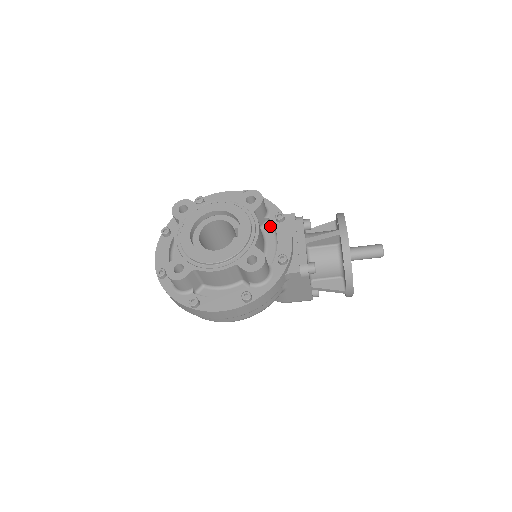
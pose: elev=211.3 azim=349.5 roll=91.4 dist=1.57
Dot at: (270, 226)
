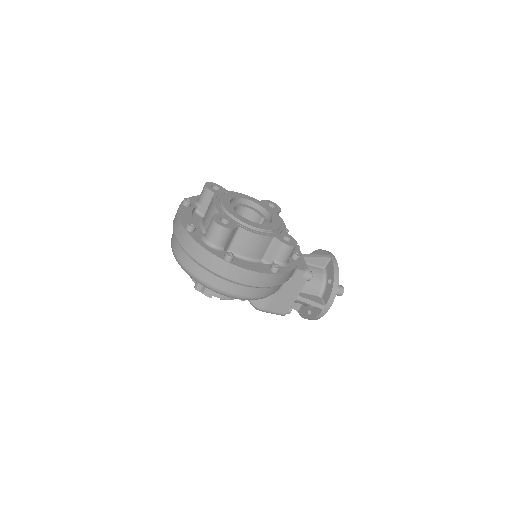
Dot at: occluded
